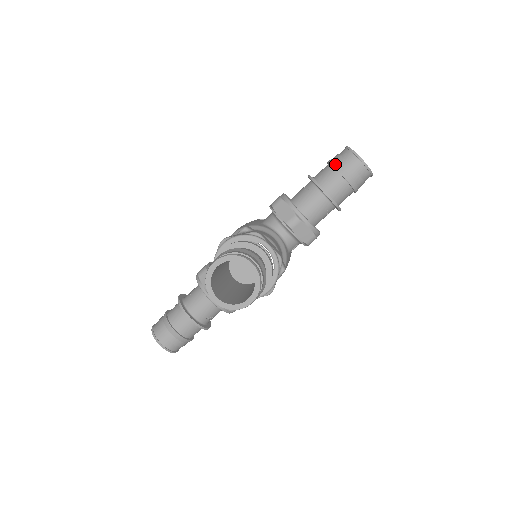
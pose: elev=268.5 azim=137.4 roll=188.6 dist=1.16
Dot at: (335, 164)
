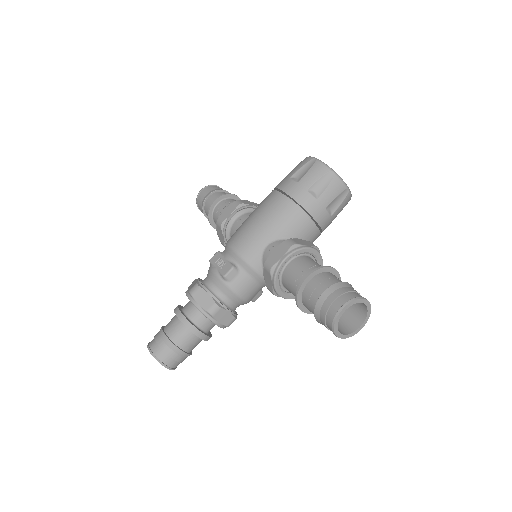
Dot at: (316, 311)
